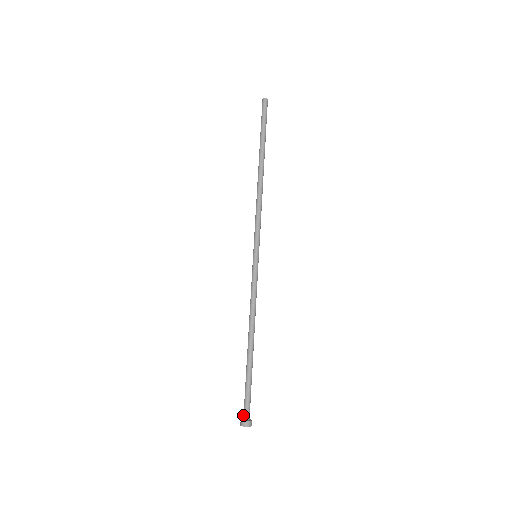
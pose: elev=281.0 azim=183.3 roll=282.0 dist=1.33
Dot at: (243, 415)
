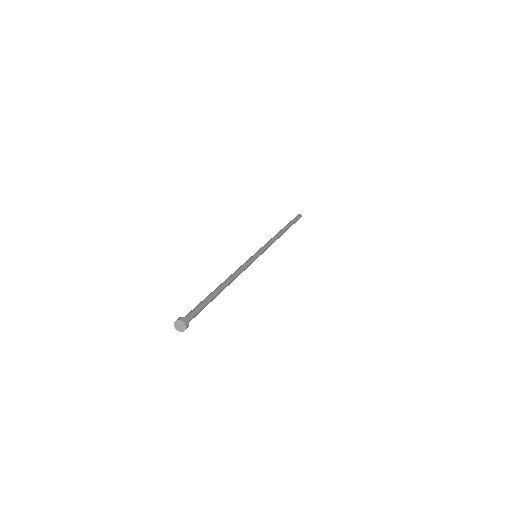
Dot at: (183, 317)
